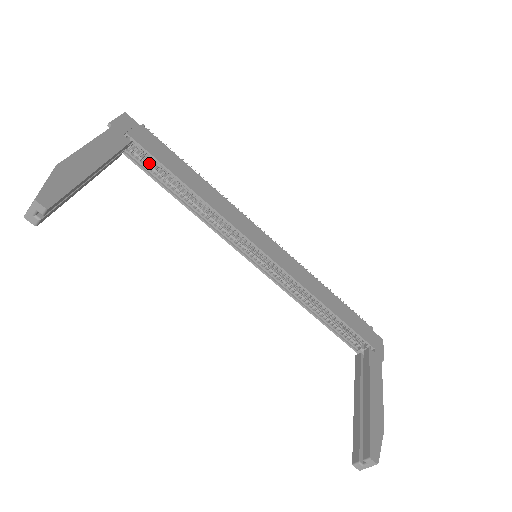
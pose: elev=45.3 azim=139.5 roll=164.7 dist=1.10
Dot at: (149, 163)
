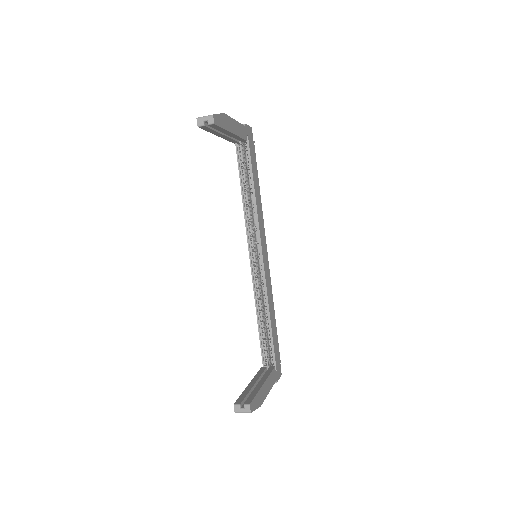
Dot at: (244, 160)
